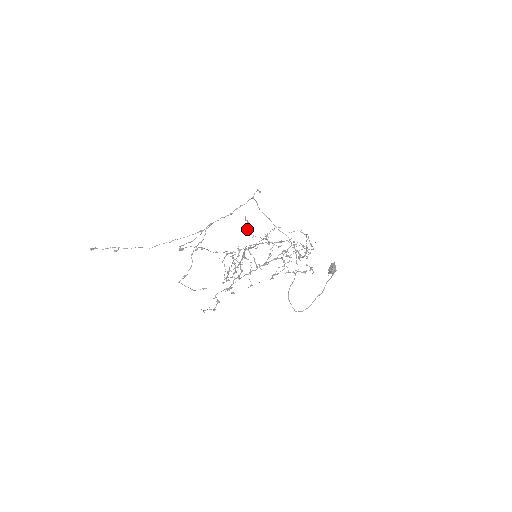
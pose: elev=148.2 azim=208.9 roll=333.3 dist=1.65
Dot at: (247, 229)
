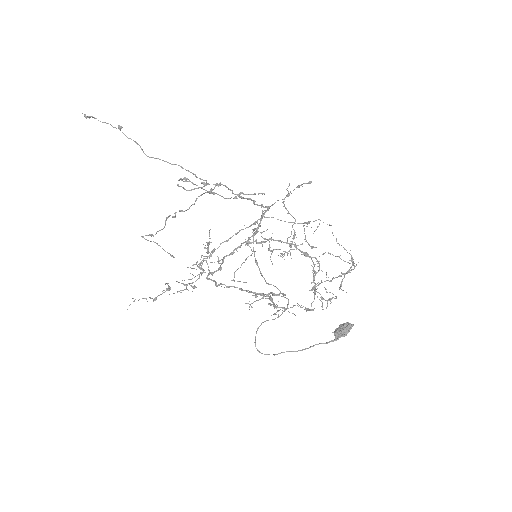
Dot at: (282, 202)
